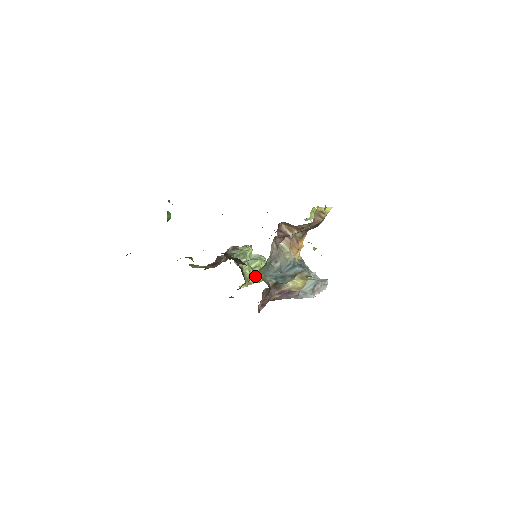
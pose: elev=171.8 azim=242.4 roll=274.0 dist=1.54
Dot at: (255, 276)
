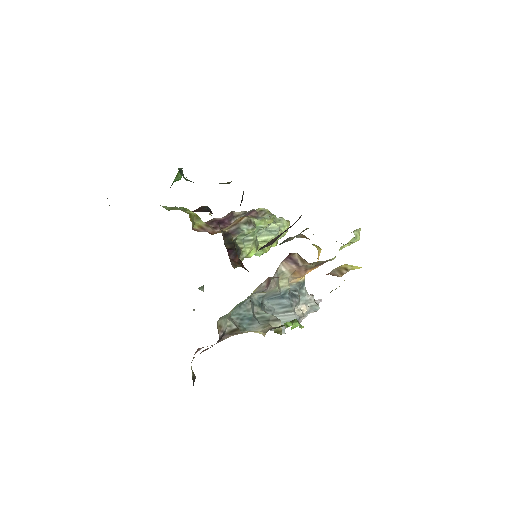
Dot at: occluded
